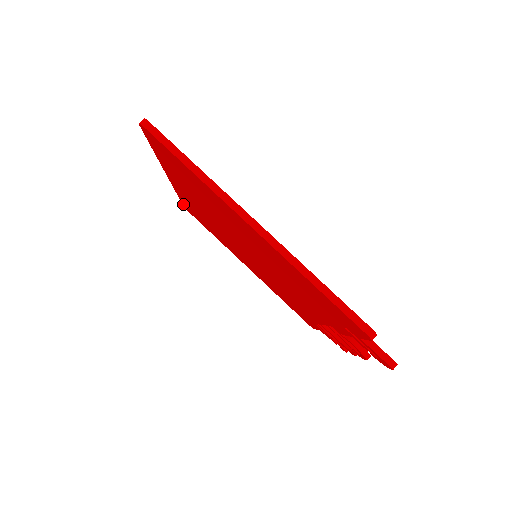
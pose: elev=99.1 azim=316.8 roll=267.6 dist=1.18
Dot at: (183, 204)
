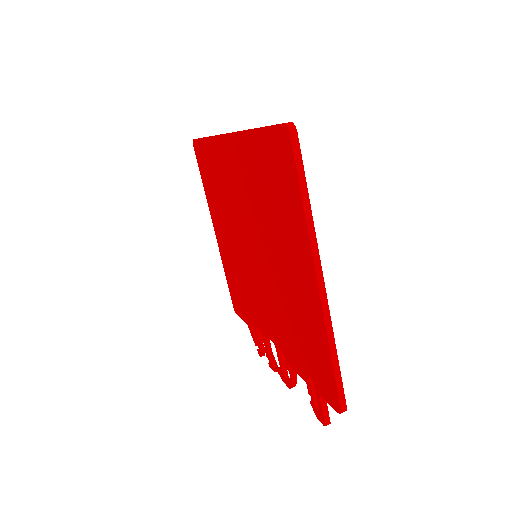
Dot at: (198, 141)
